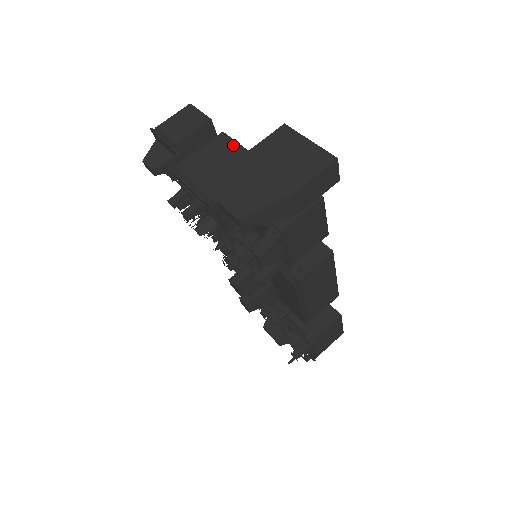
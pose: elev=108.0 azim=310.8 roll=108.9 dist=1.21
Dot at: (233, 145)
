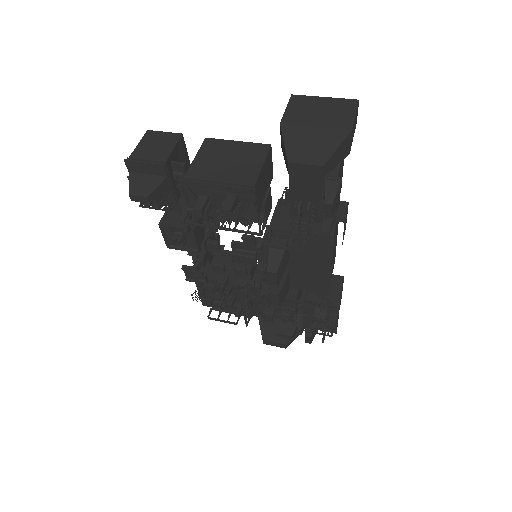
Dot at: (226, 143)
